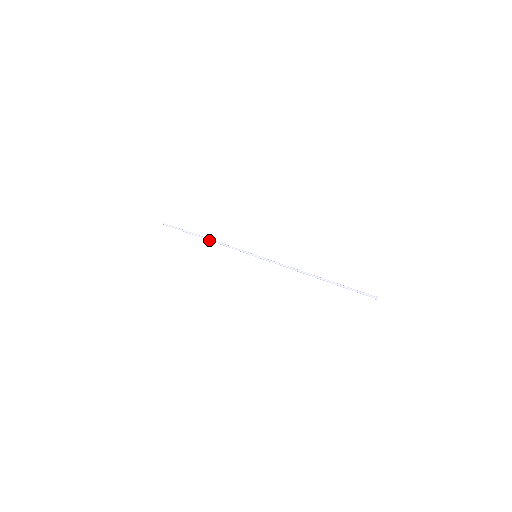
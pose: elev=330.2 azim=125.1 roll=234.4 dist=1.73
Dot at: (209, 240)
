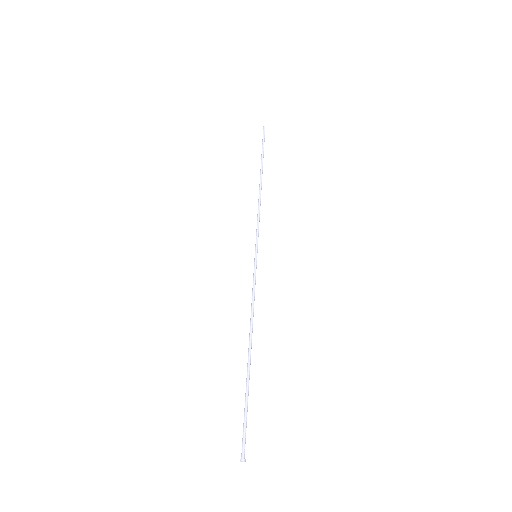
Dot at: (259, 188)
